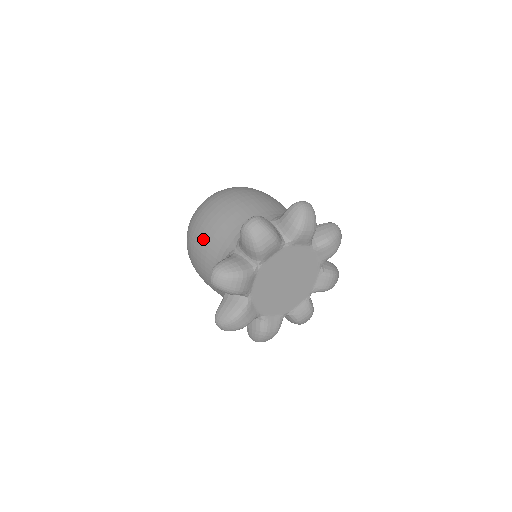
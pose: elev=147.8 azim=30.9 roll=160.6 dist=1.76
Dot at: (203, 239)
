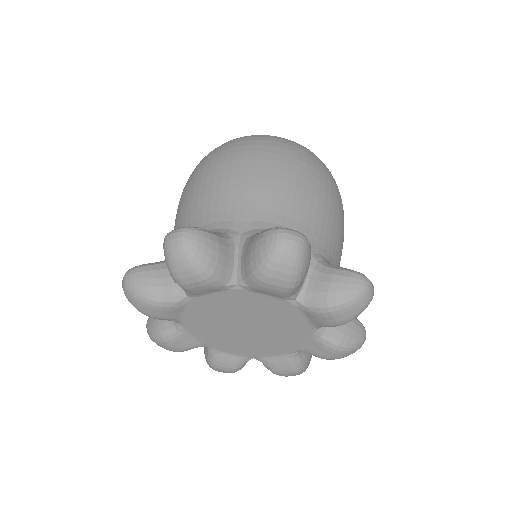
Dot at: (178, 207)
